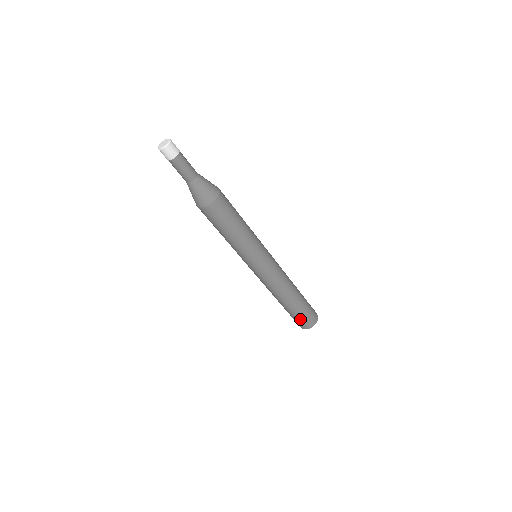
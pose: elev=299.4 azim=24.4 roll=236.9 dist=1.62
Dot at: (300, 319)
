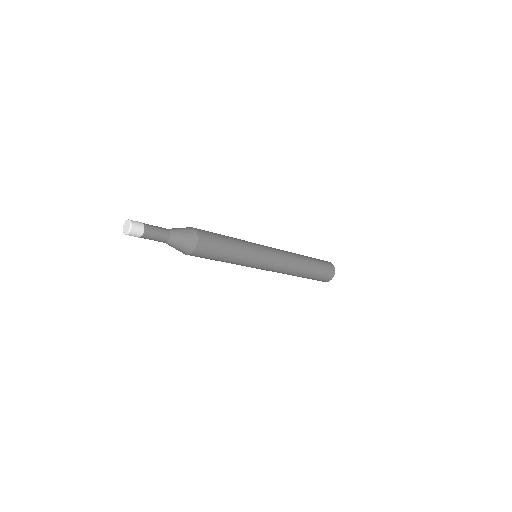
Dot at: (323, 273)
